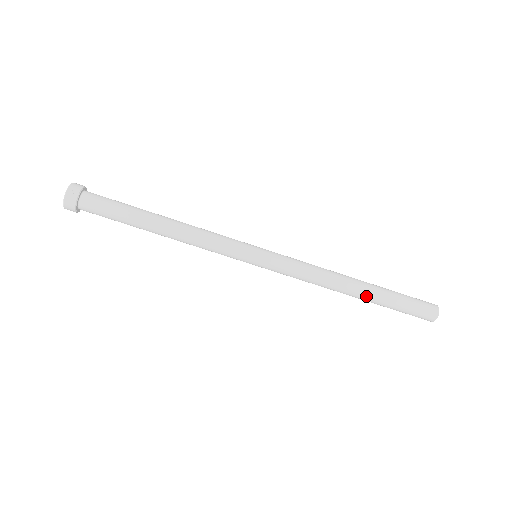
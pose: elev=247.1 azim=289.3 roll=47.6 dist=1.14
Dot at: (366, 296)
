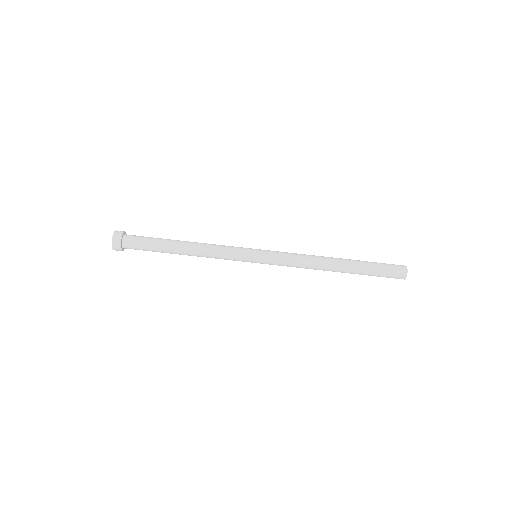
Dot at: (347, 264)
